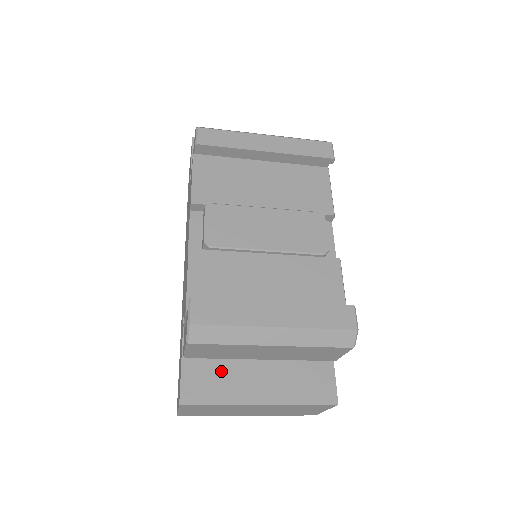
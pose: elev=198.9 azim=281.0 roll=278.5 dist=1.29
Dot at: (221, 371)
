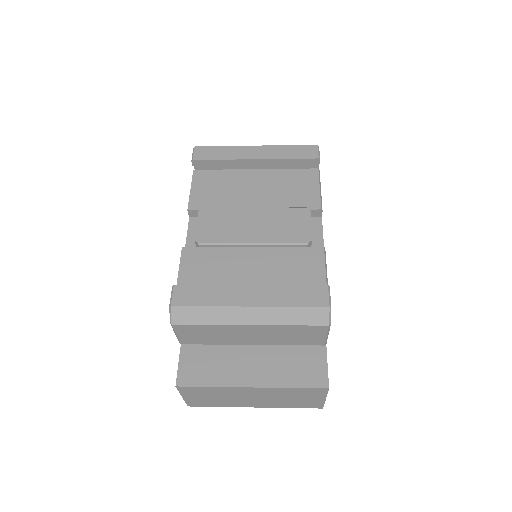
Dot at: (215, 357)
